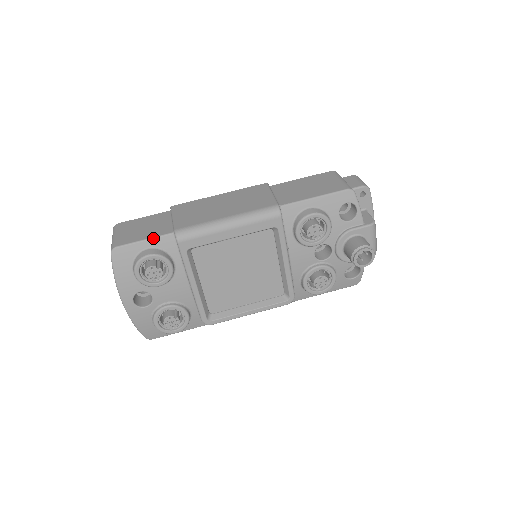
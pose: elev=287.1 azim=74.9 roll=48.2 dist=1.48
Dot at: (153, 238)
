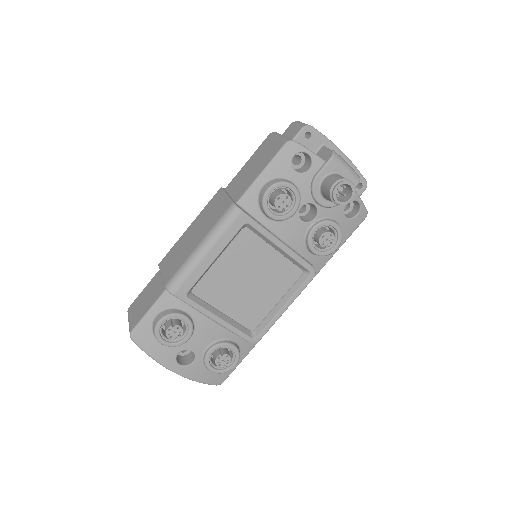
Dot at: (154, 304)
